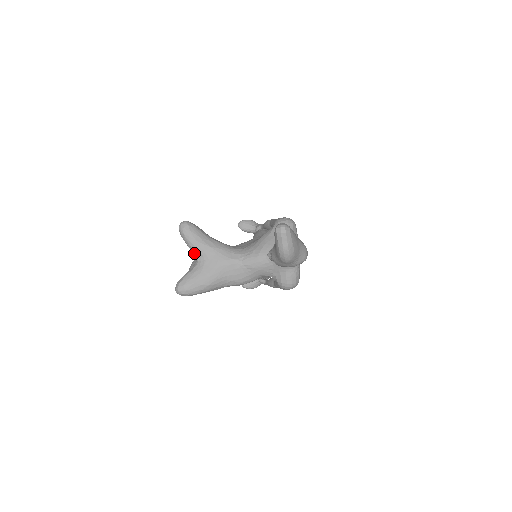
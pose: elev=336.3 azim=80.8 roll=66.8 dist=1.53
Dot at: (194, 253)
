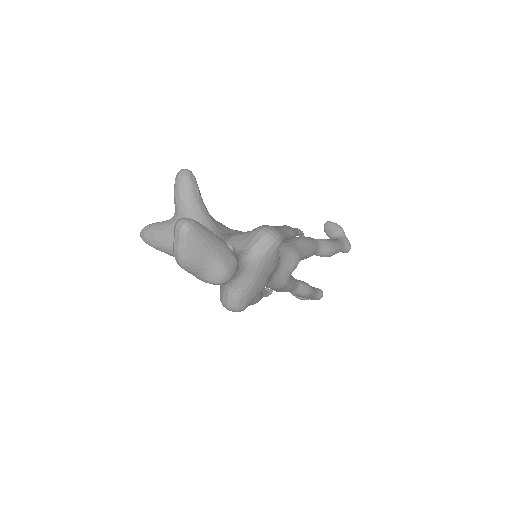
Dot at: (175, 207)
